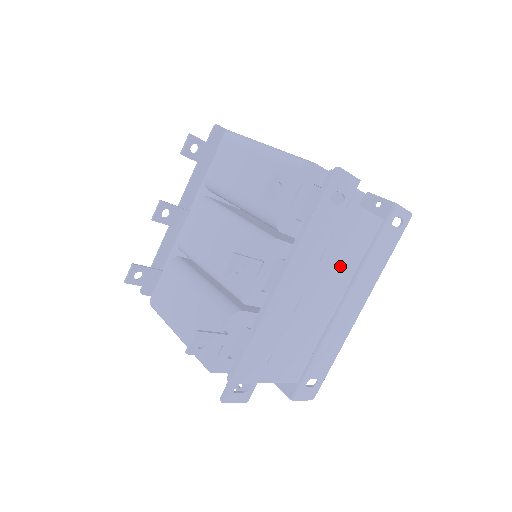
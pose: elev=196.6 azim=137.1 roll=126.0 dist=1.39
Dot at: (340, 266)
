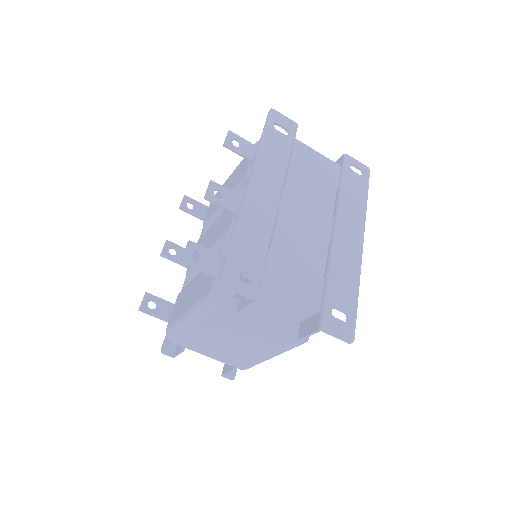
Dot at: (314, 192)
